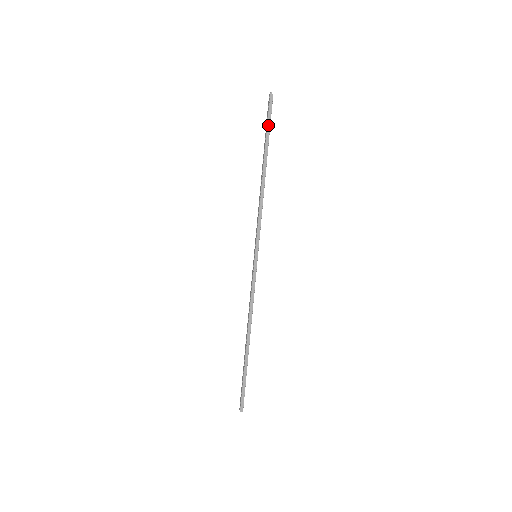
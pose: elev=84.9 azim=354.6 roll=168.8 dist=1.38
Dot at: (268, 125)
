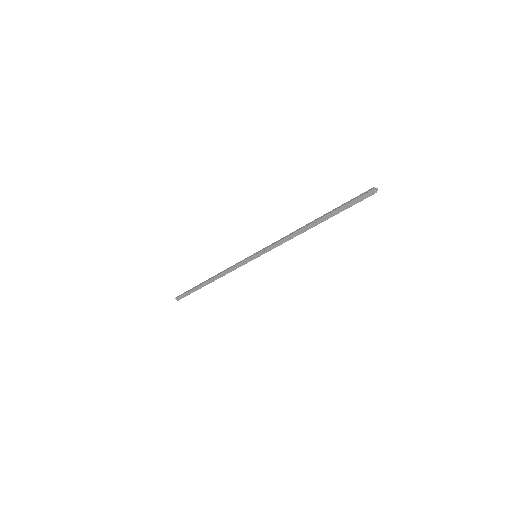
Dot at: occluded
